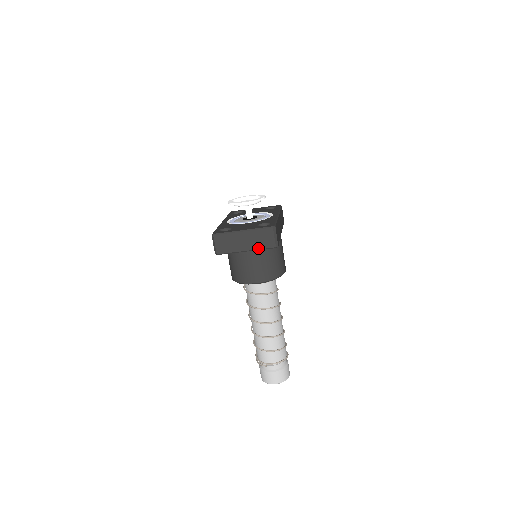
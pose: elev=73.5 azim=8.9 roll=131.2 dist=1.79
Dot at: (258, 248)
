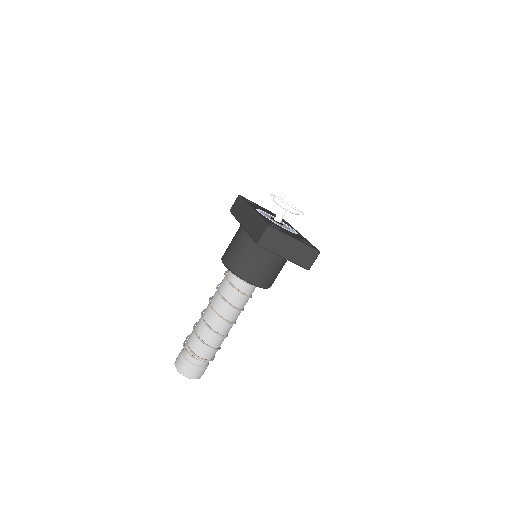
Dot at: (296, 262)
